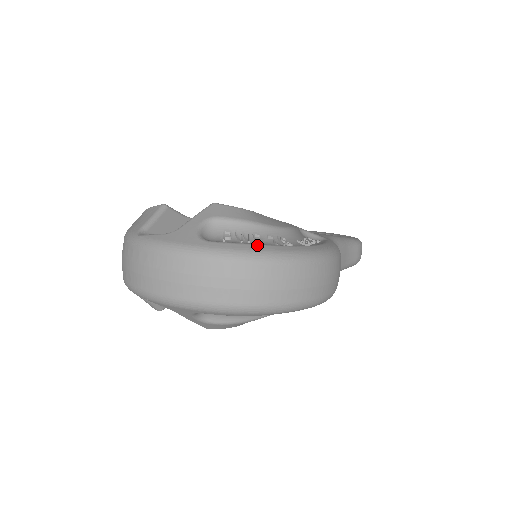
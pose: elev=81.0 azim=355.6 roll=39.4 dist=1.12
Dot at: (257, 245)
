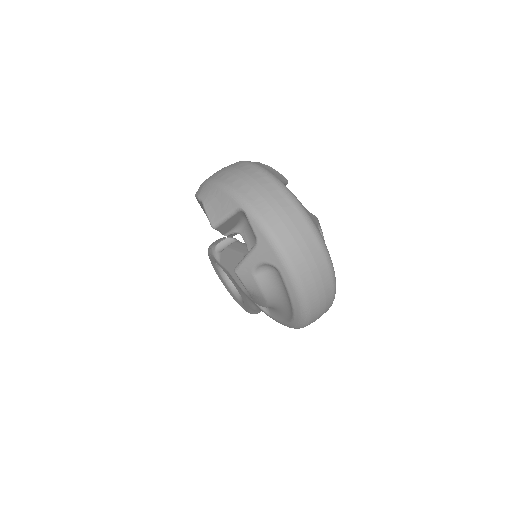
Dot at: occluded
